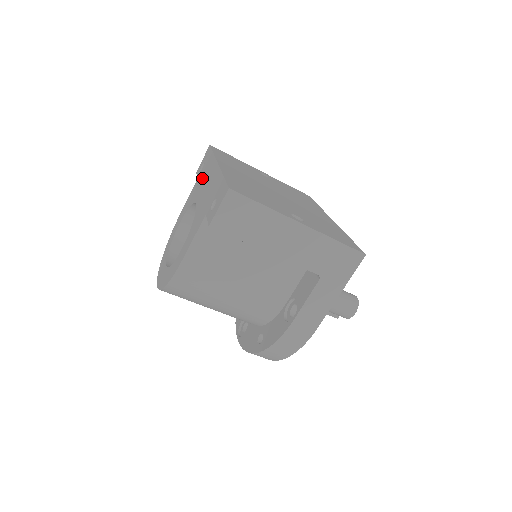
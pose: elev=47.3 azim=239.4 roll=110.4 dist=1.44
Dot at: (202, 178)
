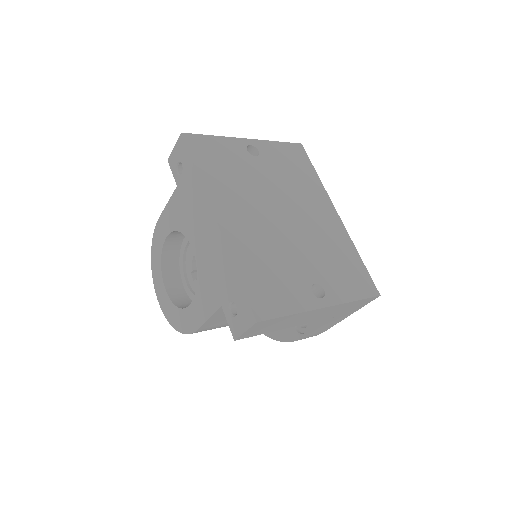
Dot at: (188, 204)
